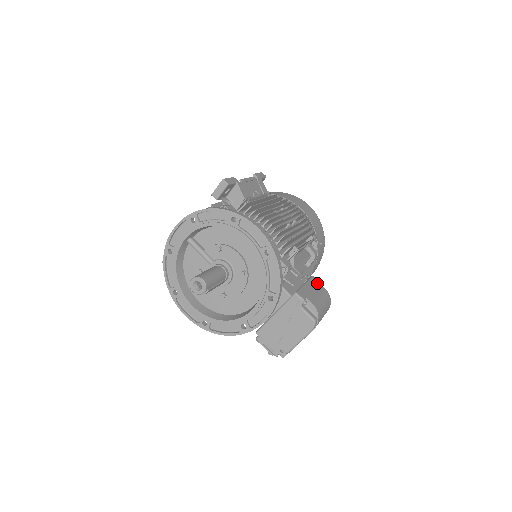
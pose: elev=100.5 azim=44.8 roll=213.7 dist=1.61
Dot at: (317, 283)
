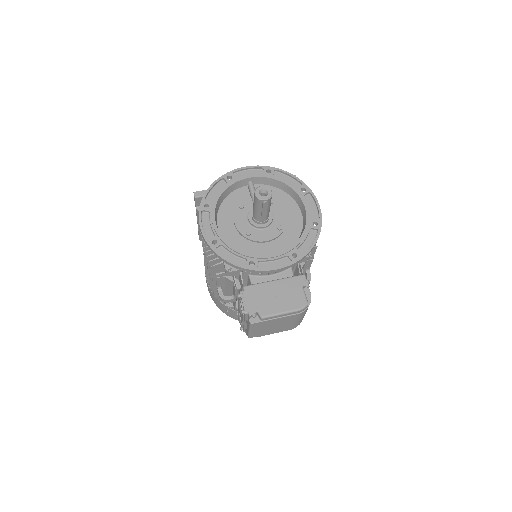
Dot at: occluded
